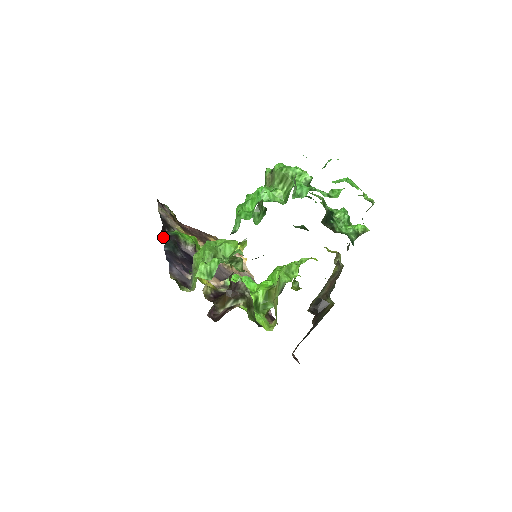
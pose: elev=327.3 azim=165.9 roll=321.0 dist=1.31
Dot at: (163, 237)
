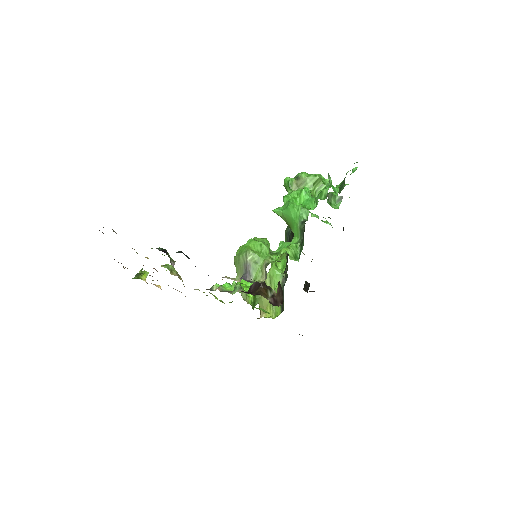
Dot at: occluded
